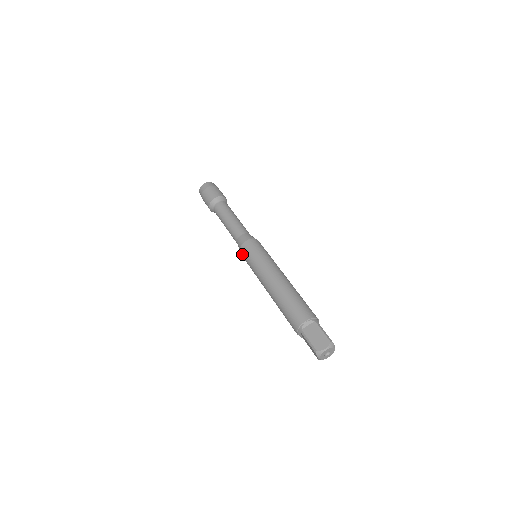
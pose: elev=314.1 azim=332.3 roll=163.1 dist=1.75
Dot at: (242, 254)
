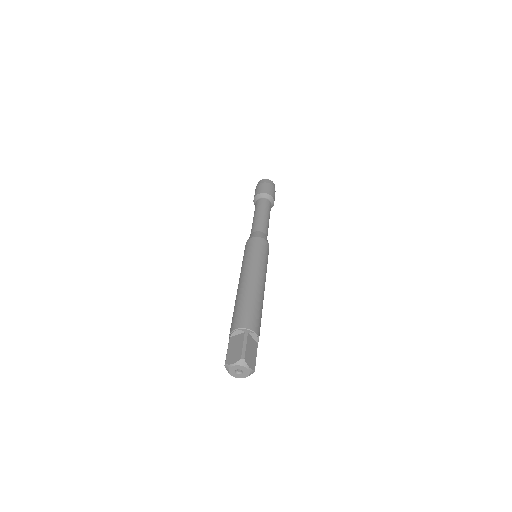
Dot at: occluded
